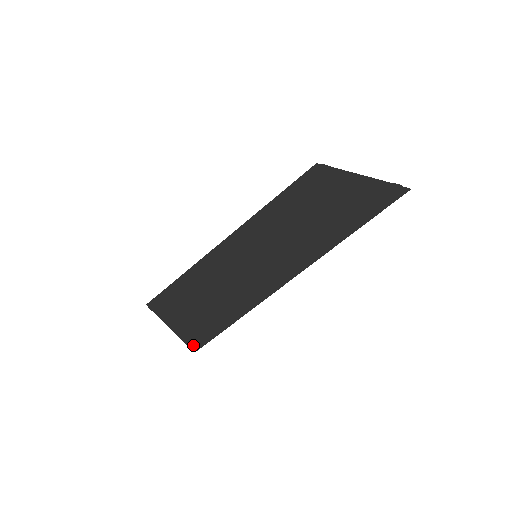
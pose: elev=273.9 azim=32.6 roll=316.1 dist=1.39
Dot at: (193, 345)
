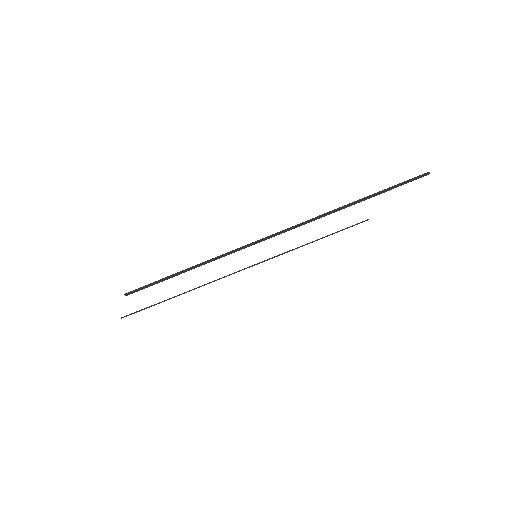
Dot at: occluded
